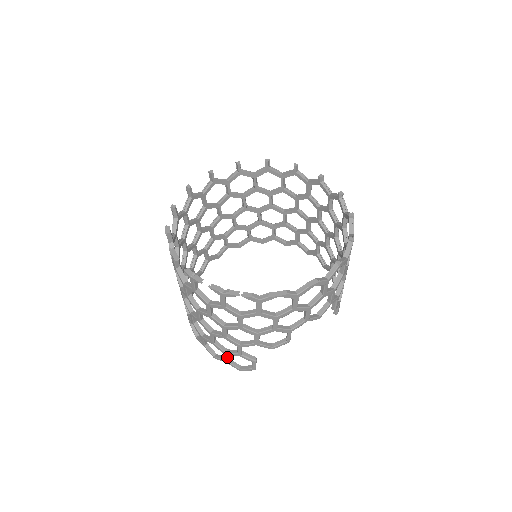
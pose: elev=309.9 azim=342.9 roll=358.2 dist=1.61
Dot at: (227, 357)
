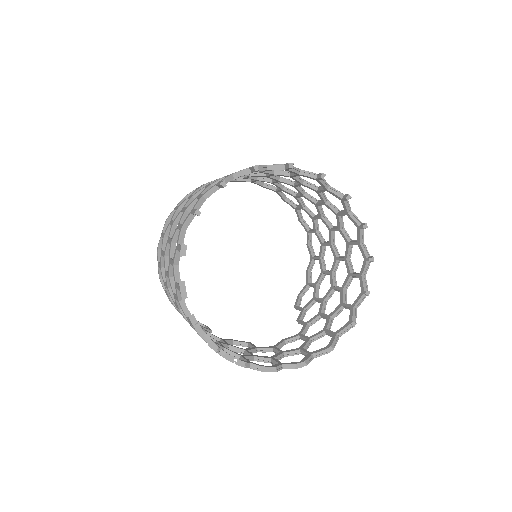
Dot at: occluded
